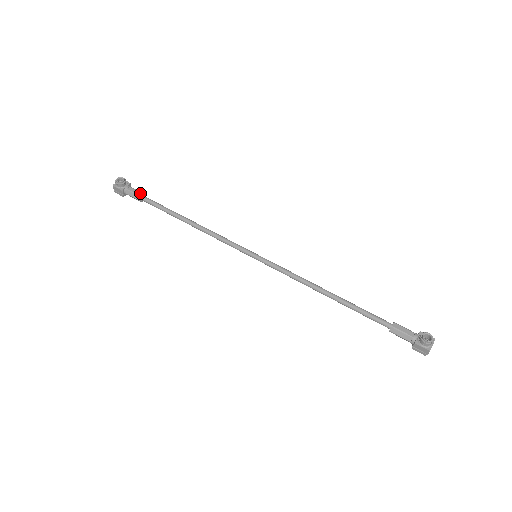
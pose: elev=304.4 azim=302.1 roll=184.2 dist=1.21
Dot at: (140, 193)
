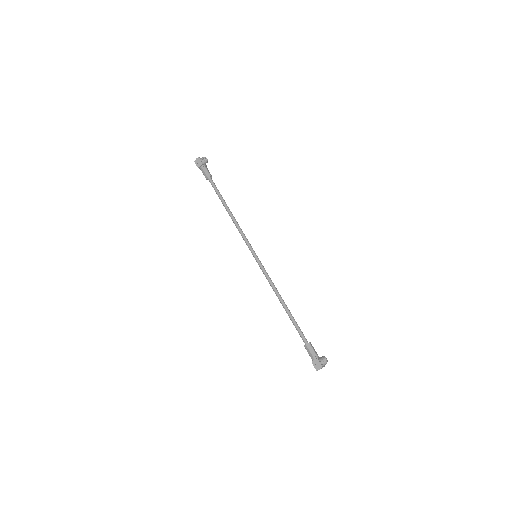
Dot at: (211, 175)
